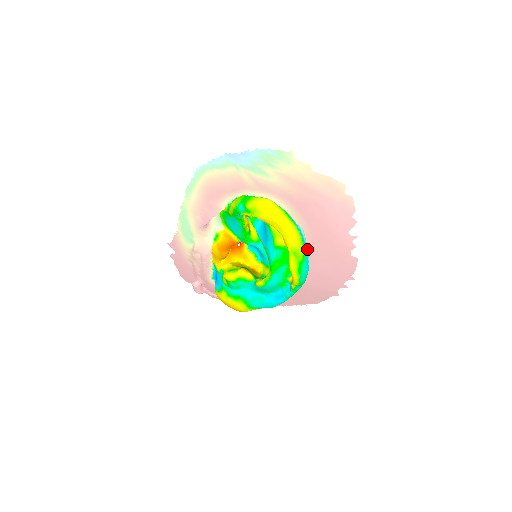
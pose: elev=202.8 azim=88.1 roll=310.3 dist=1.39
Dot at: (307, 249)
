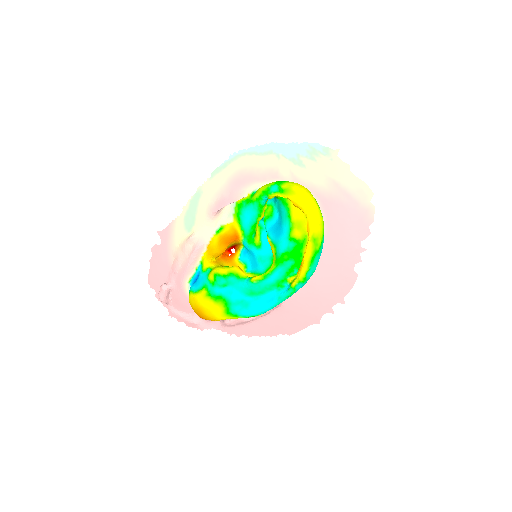
Dot at: occluded
